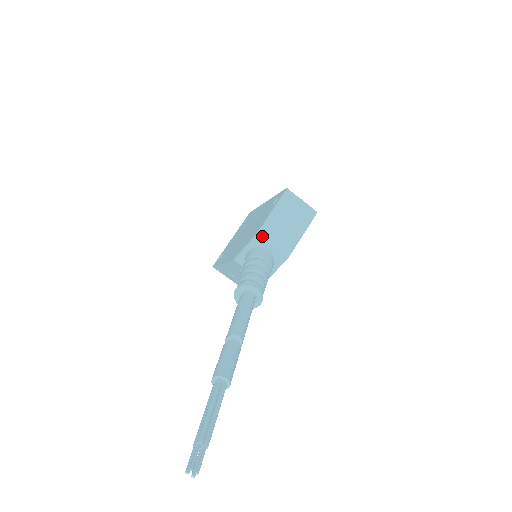
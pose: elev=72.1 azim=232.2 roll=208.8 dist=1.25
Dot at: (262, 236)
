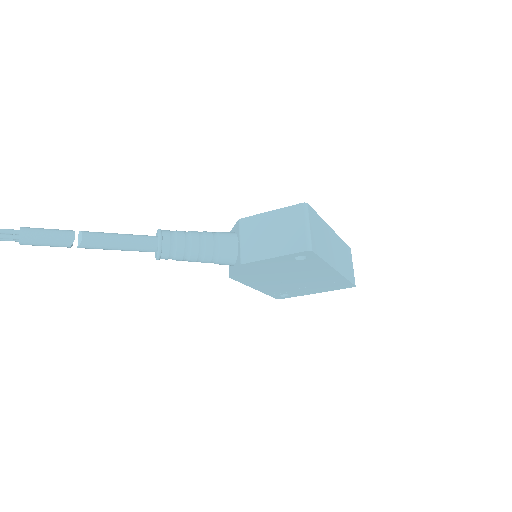
Dot at: (243, 225)
